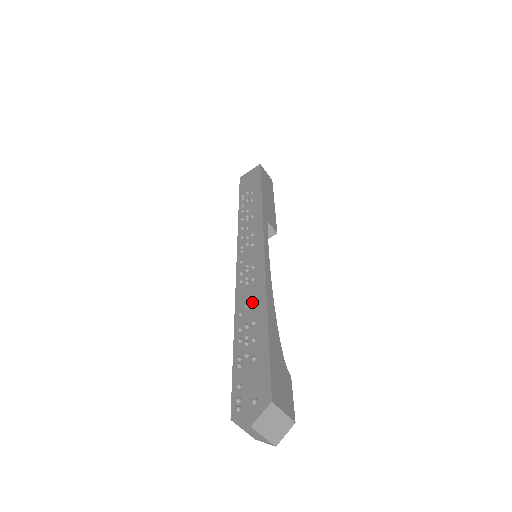
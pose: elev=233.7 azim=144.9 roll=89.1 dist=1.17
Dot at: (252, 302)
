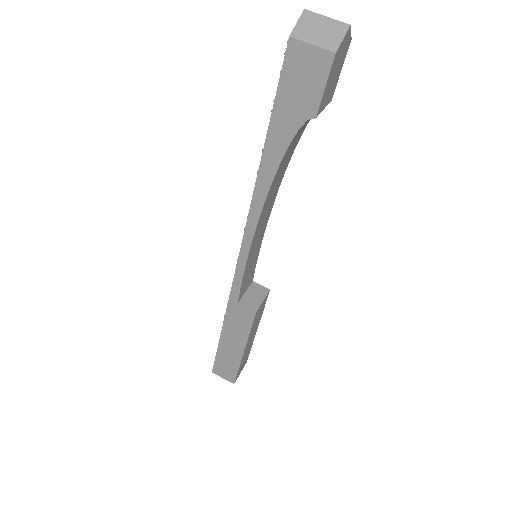
Dot at: occluded
